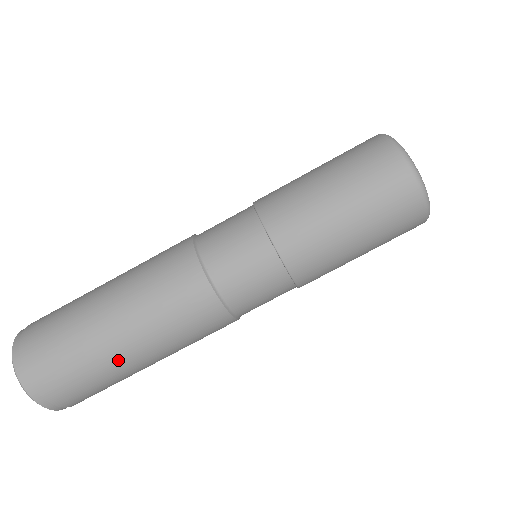
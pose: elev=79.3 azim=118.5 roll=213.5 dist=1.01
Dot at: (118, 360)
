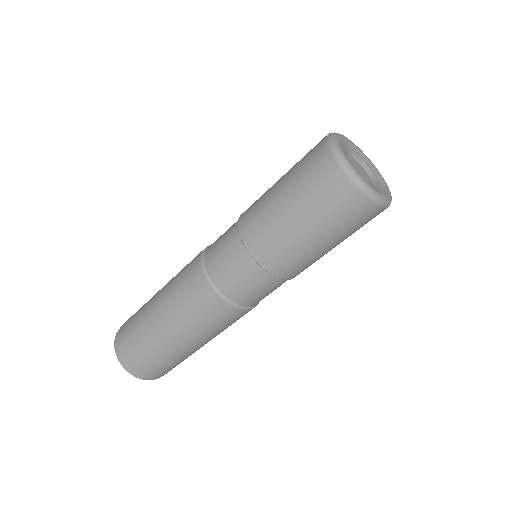
Dot at: (164, 340)
